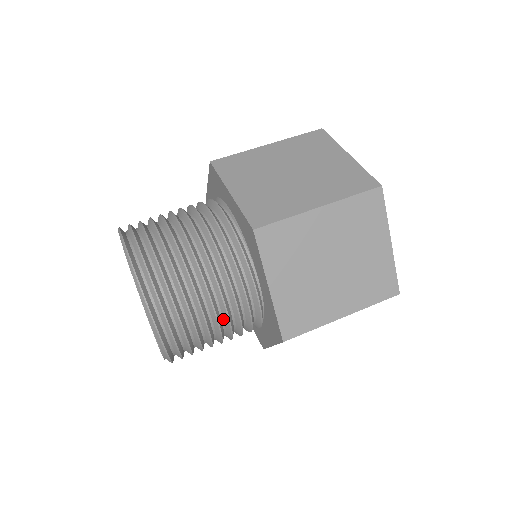
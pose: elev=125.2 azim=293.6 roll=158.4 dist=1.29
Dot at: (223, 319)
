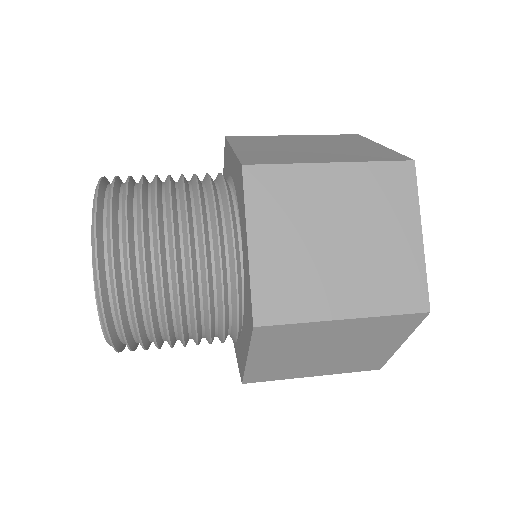
Dot at: (187, 291)
